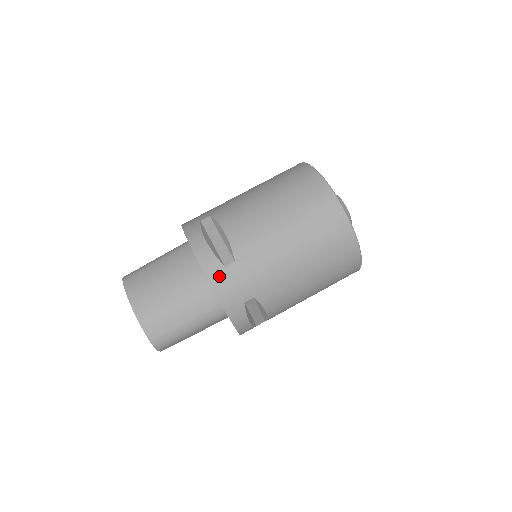
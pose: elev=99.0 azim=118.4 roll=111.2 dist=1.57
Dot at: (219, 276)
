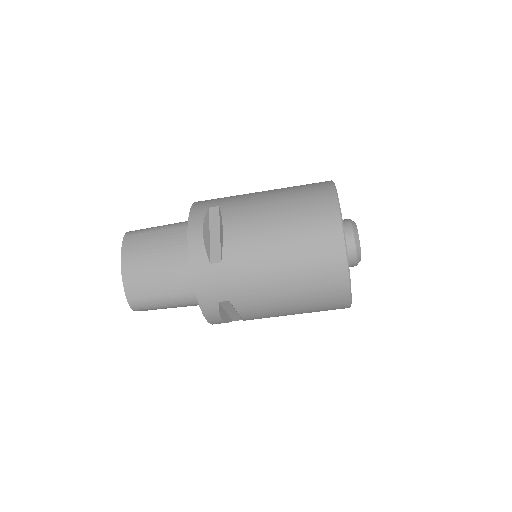
Dot at: (202, 270)
